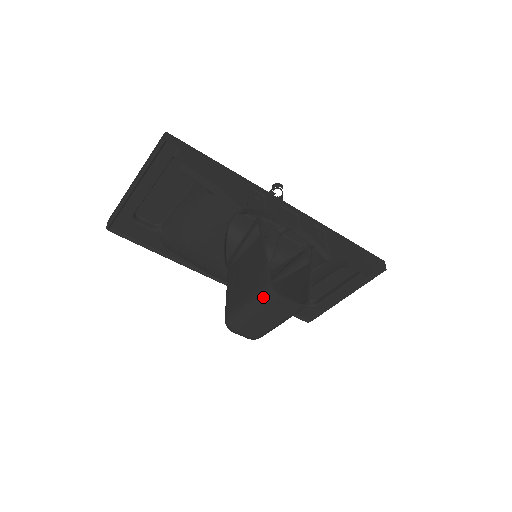
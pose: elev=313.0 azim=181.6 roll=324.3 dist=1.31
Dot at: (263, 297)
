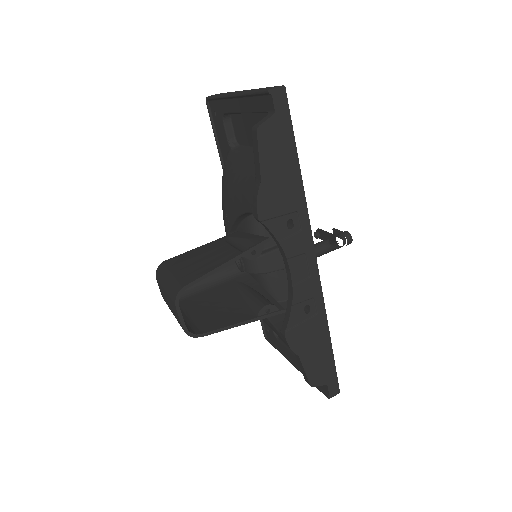
Dot at: (173, 289)
